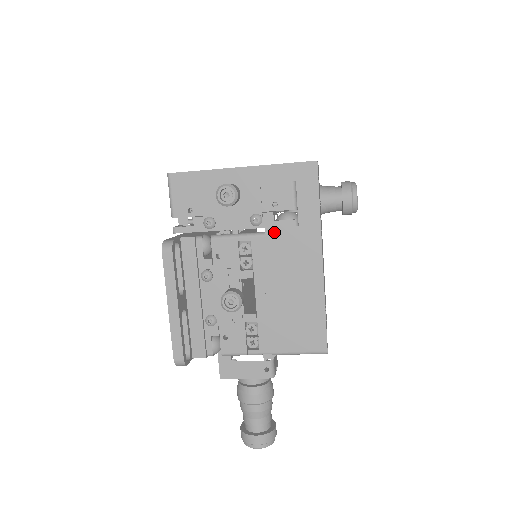
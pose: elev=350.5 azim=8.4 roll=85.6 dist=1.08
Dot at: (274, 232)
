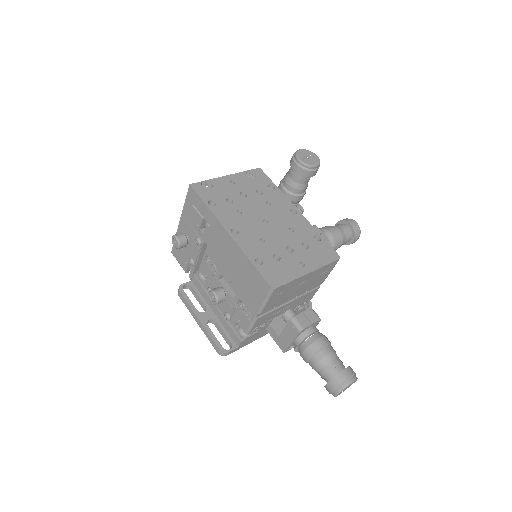
Dot at: (207, 240)
